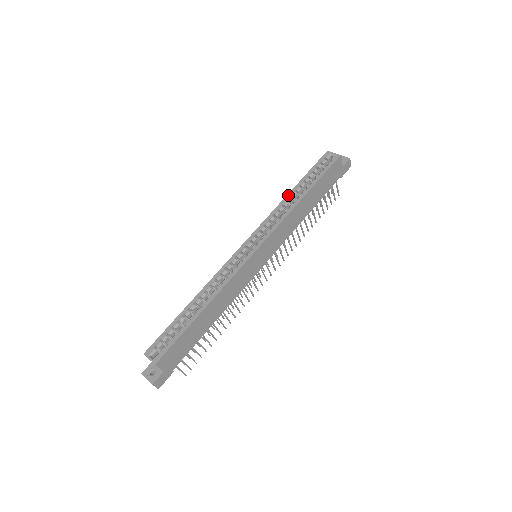
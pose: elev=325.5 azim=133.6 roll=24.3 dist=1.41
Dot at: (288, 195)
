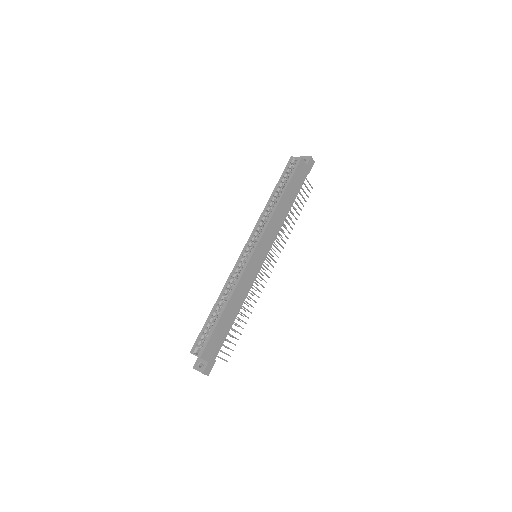
Dot at: (268, 201)
